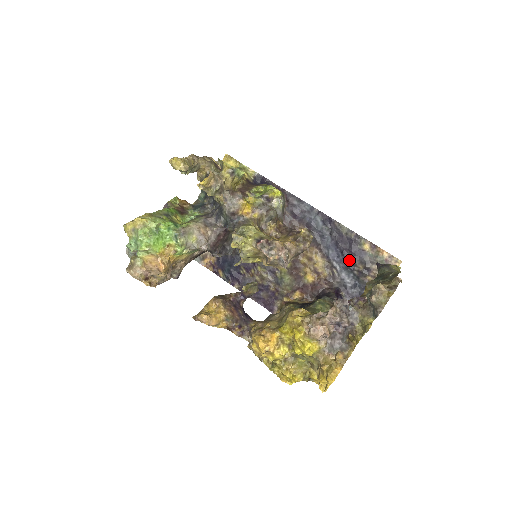
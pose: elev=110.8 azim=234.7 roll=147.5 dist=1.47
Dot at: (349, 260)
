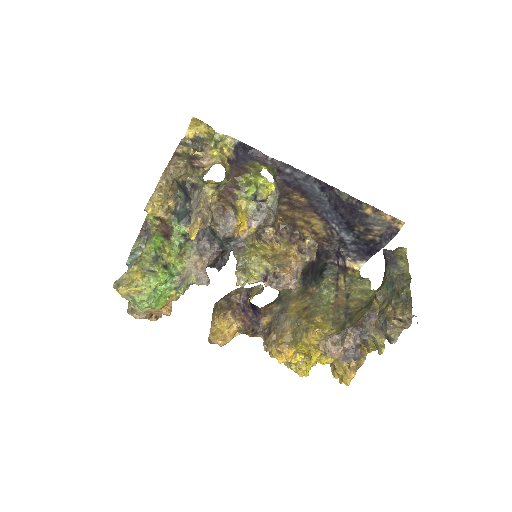
Dot at: (349, 222)
